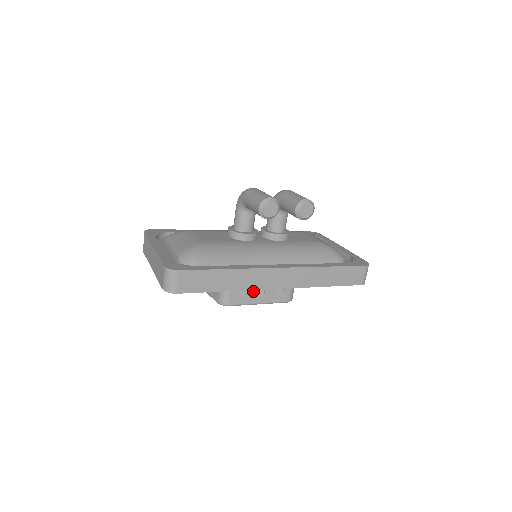
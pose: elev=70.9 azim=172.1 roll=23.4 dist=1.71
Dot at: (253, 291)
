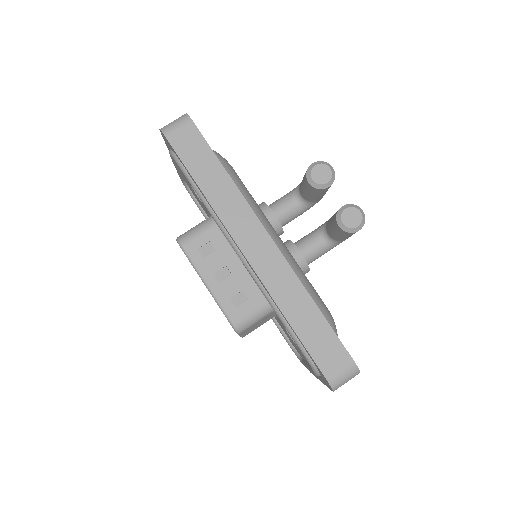
Dot at: (217, 263)
